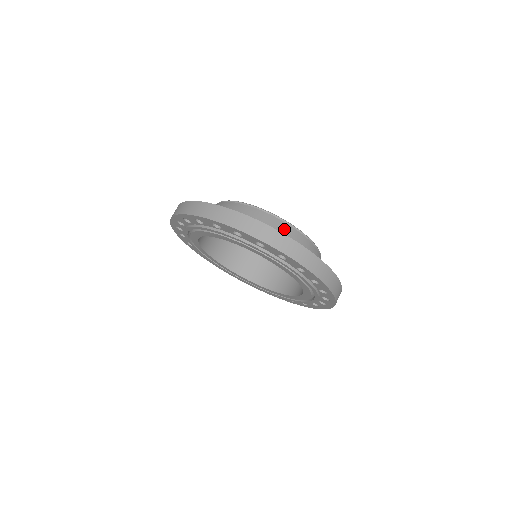
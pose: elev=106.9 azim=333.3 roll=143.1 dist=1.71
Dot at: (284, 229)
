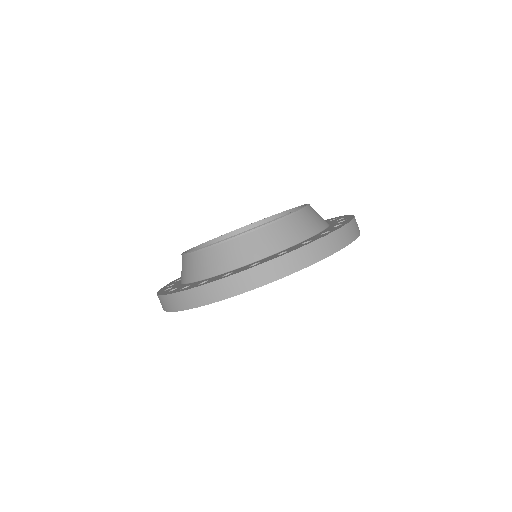
Dot at: (263, 238)
